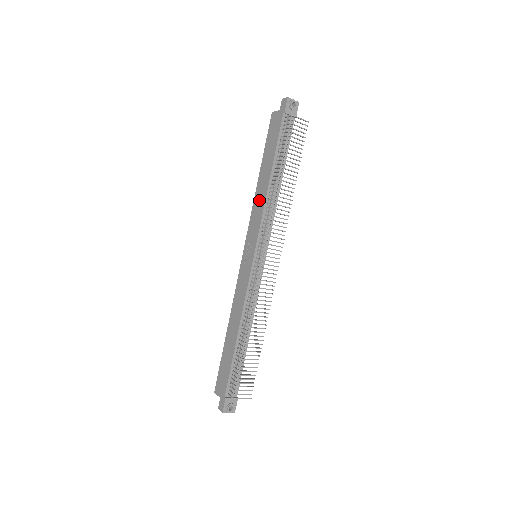
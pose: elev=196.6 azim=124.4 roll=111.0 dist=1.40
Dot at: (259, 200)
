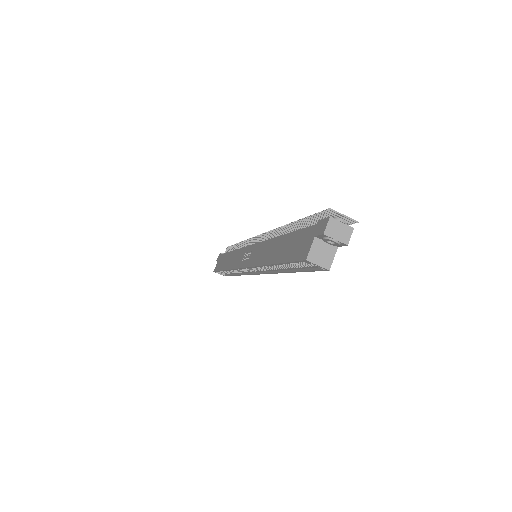
Dot at: (233, 259)
